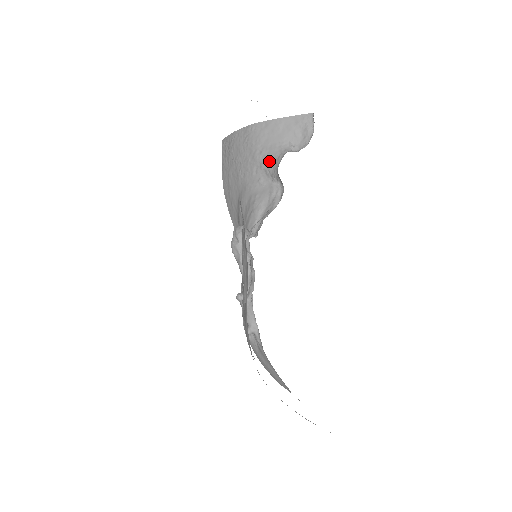
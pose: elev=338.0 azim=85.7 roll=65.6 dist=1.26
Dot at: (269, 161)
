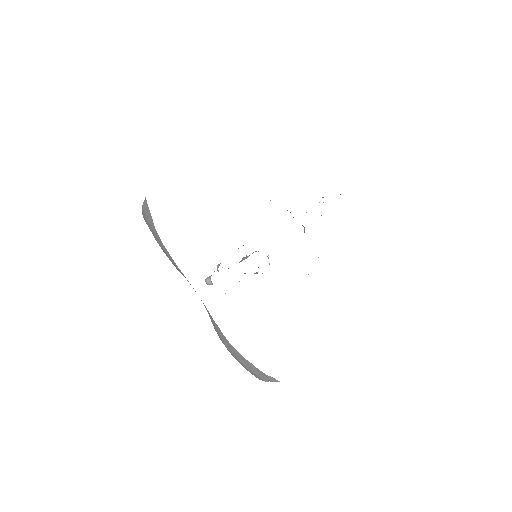
Dot at: occluded
